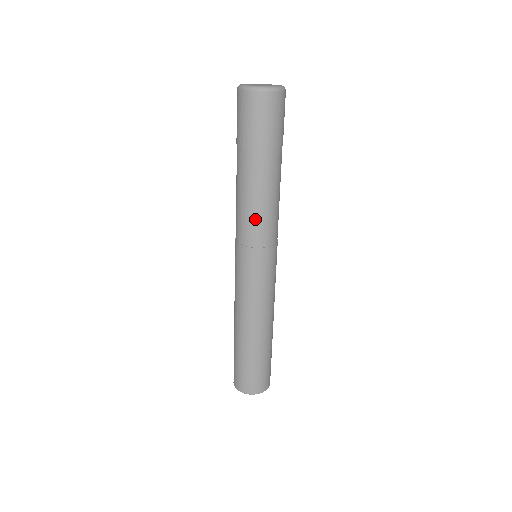
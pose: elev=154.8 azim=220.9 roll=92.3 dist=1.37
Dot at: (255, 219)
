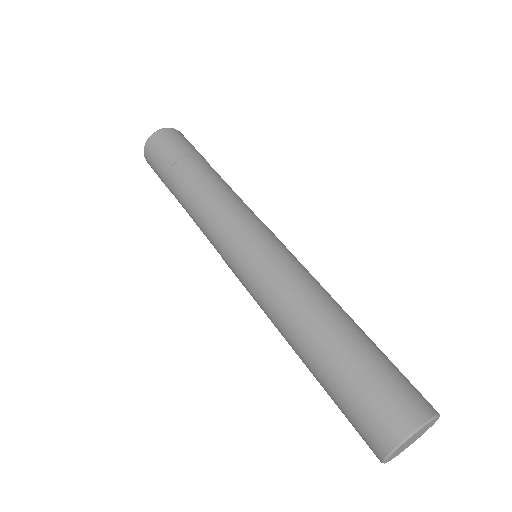
Dot at: (204, 218)
